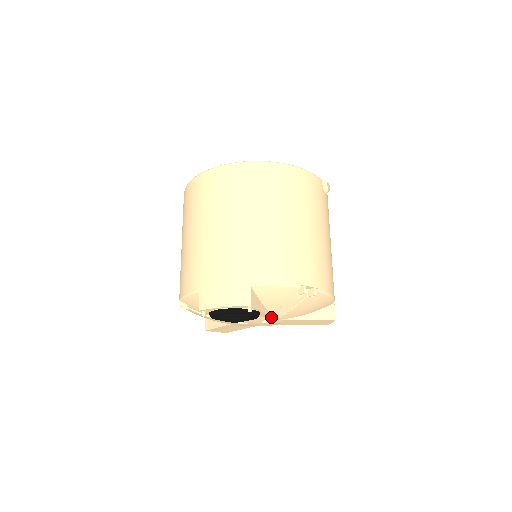
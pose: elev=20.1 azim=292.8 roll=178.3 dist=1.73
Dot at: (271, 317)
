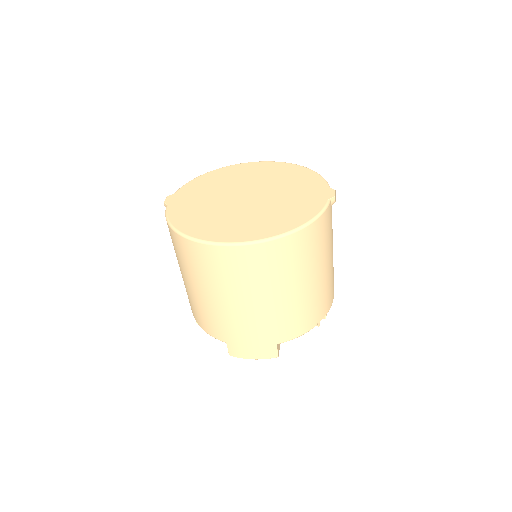
Dot at: occluded
